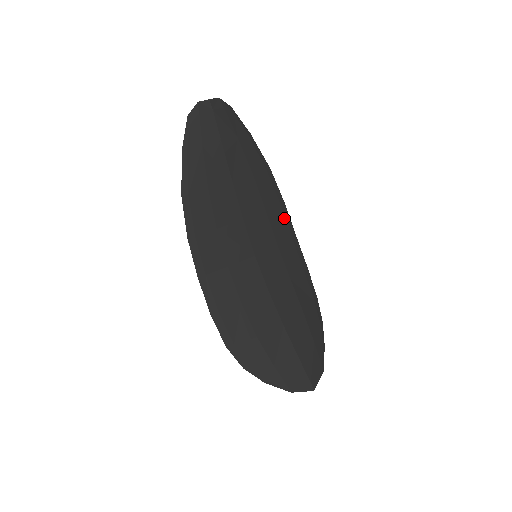
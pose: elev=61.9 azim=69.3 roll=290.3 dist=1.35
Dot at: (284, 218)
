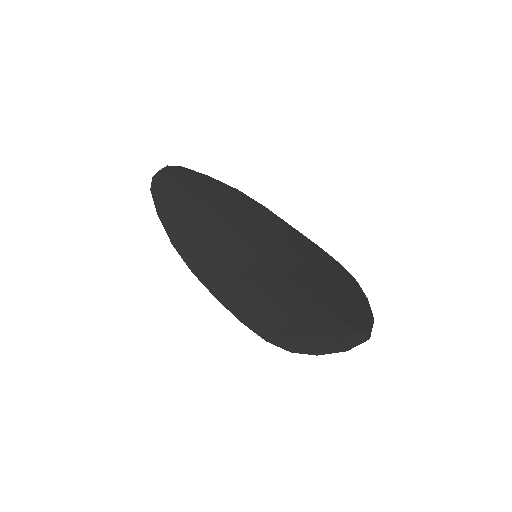
Dot at: (271, 218)
